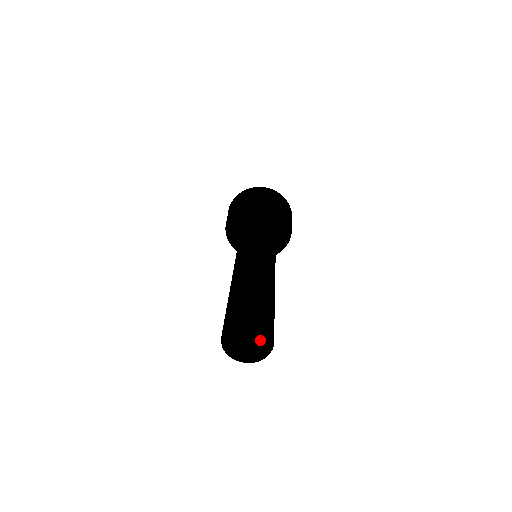
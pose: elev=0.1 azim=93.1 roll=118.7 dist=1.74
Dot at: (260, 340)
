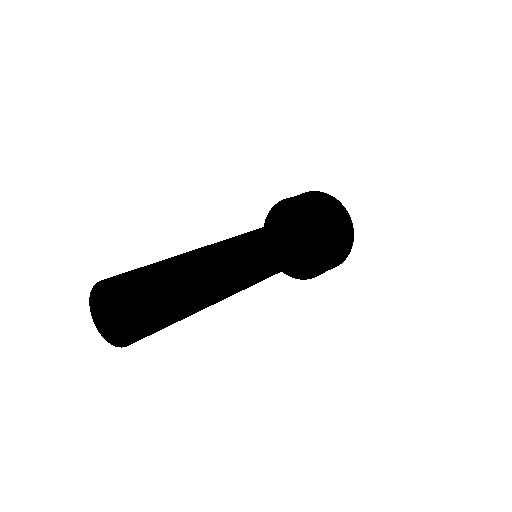
Dot at: occluded
